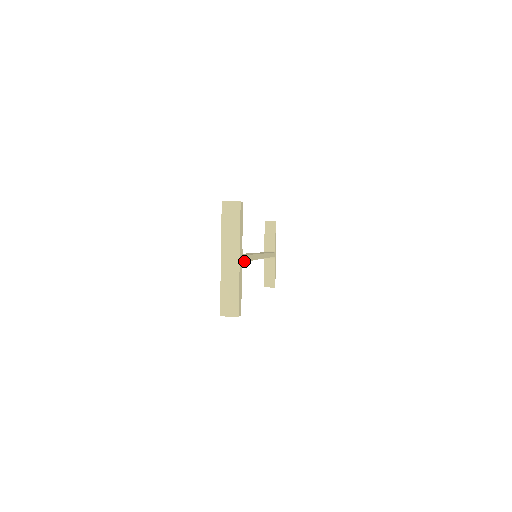
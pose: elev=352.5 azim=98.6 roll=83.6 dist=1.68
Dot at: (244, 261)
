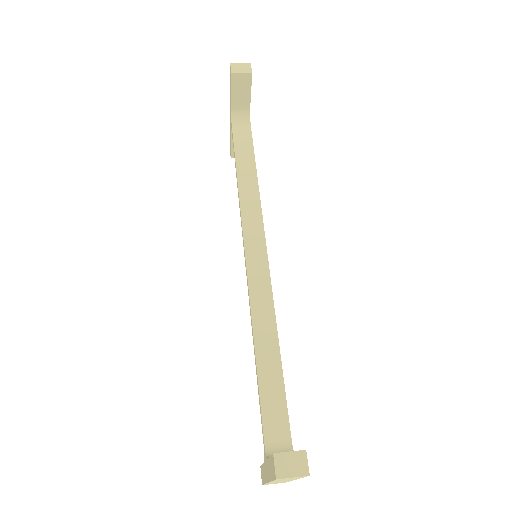
Dot at: (289, 437)
